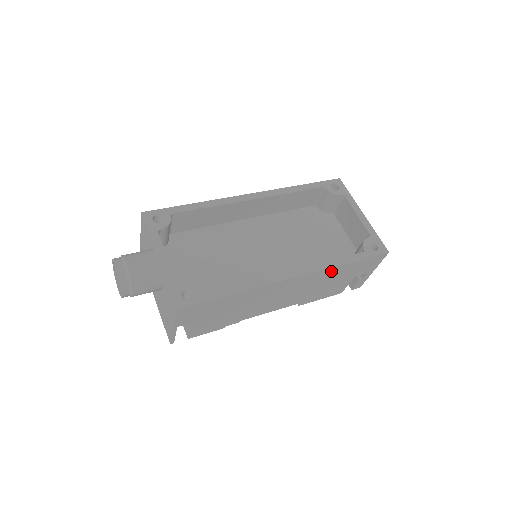
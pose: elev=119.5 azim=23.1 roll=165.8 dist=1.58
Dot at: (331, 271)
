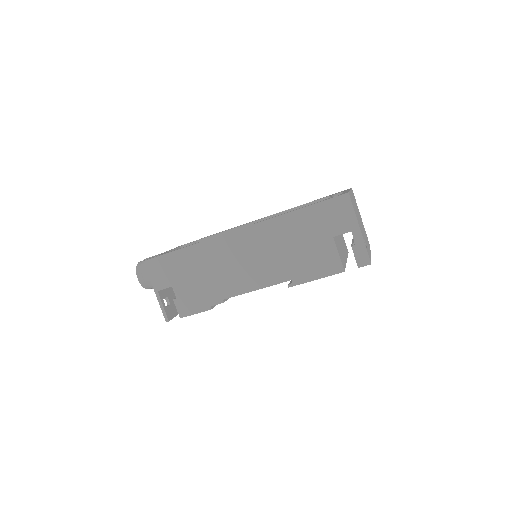
Dot at: (283, 223)
